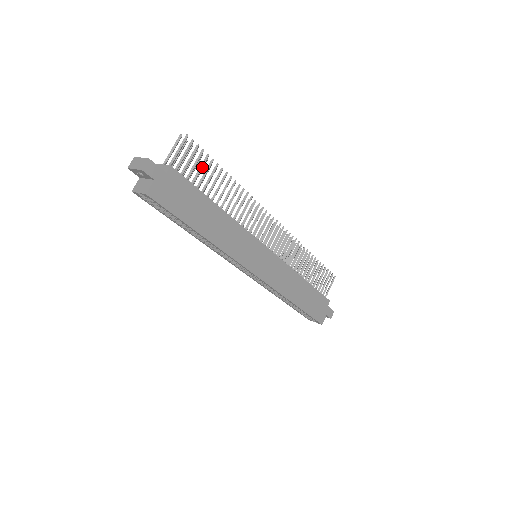
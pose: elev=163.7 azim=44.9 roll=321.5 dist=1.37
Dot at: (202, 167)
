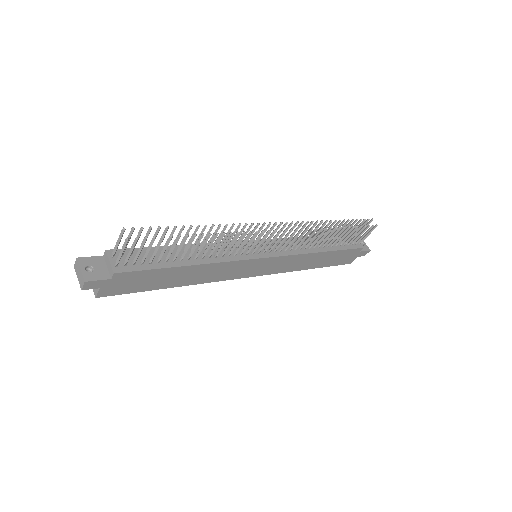
Dot at: occluded
